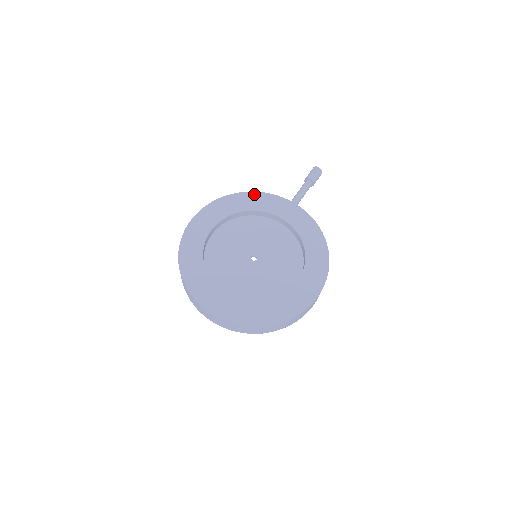
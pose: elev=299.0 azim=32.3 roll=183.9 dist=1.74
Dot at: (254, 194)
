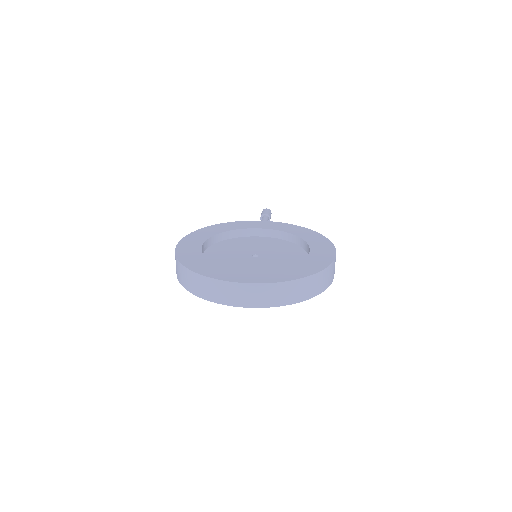
Dot at: (225, 224)
